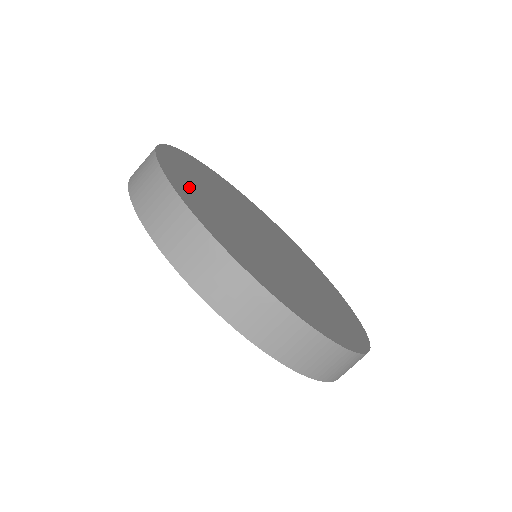
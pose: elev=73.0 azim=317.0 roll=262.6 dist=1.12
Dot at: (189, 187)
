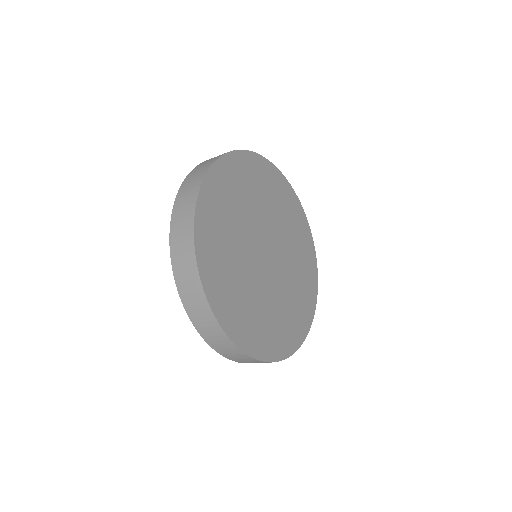
Dot at: (249, 328)
